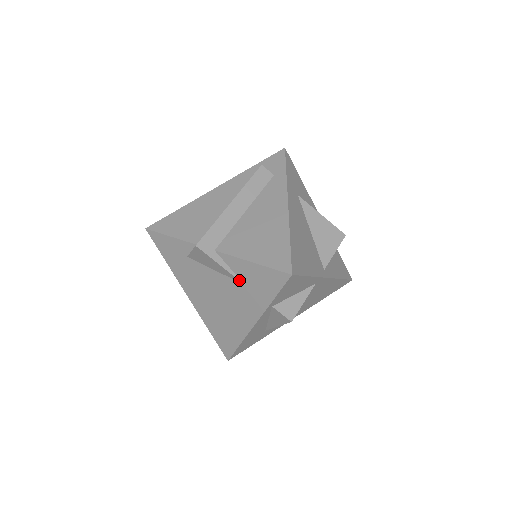
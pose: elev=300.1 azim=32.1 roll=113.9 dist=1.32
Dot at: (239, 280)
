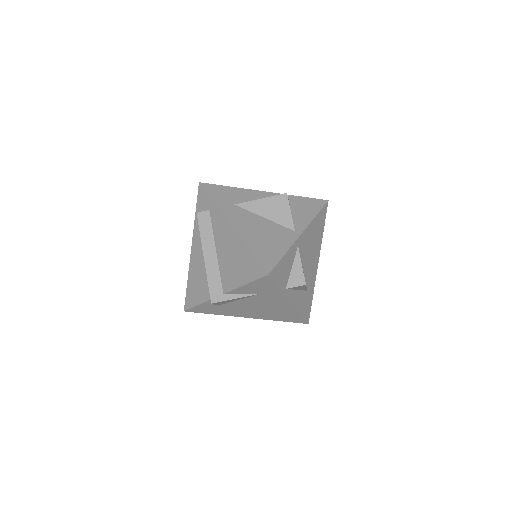
Dot at: (253, 295)
